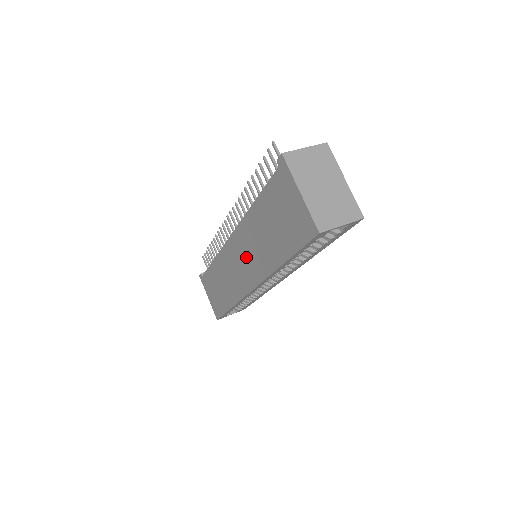
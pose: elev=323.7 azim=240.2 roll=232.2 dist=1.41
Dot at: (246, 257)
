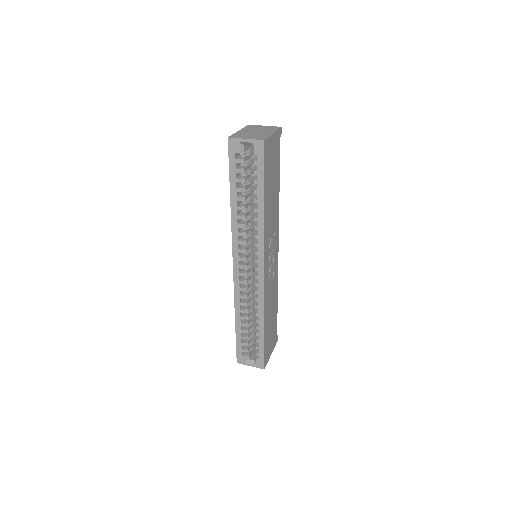
Dot at: occluded
